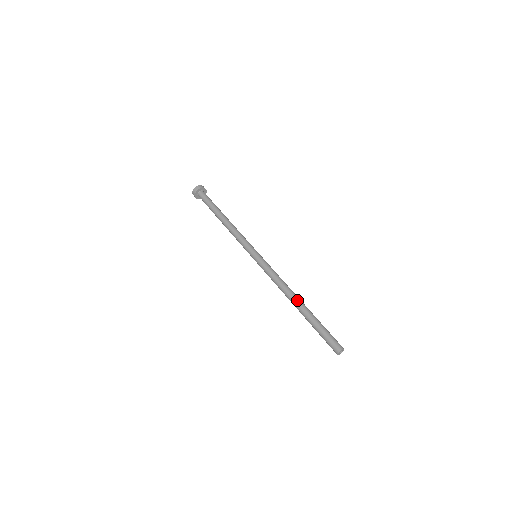
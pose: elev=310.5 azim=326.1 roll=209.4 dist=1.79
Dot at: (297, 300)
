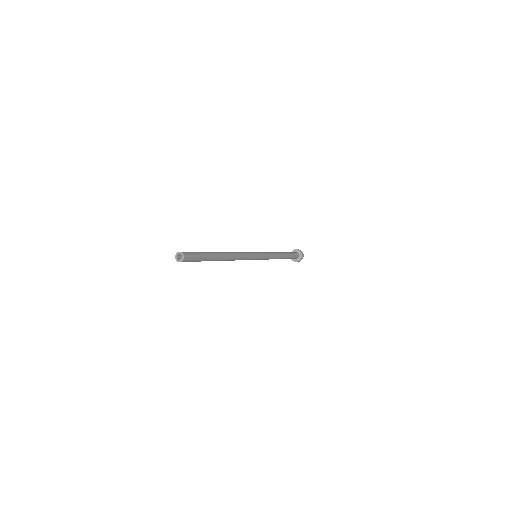
Dot at: (222, 252)
